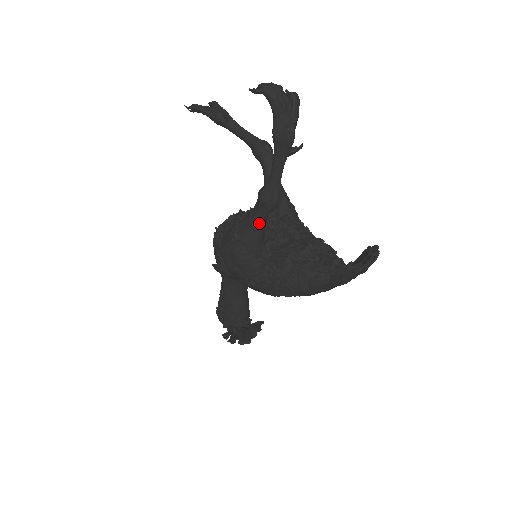
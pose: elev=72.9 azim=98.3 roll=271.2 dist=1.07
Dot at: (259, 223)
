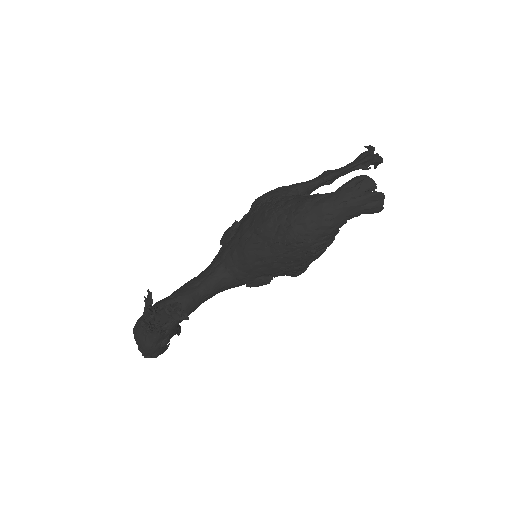
Dot at: (309, 182)
